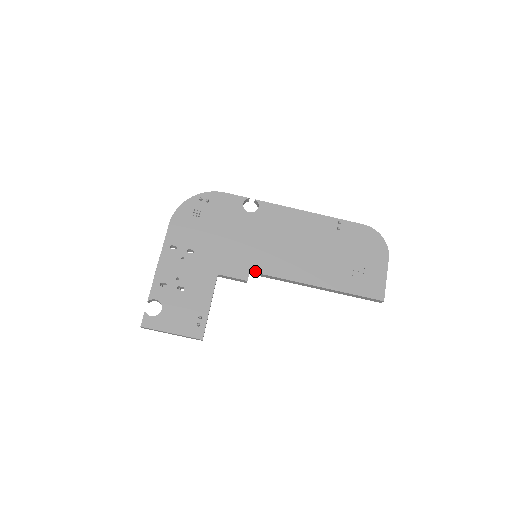
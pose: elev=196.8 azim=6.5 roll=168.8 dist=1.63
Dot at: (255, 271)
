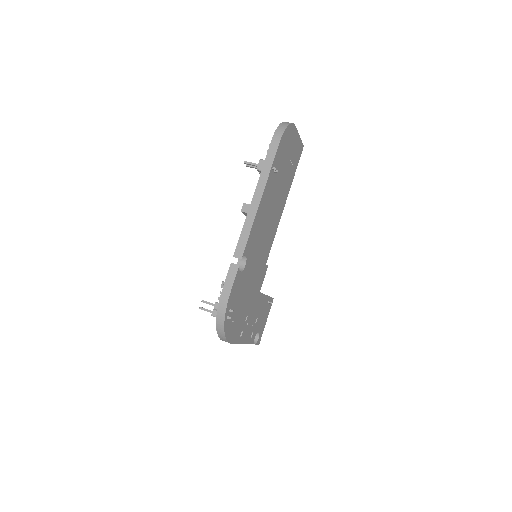
Dot at: occluded
